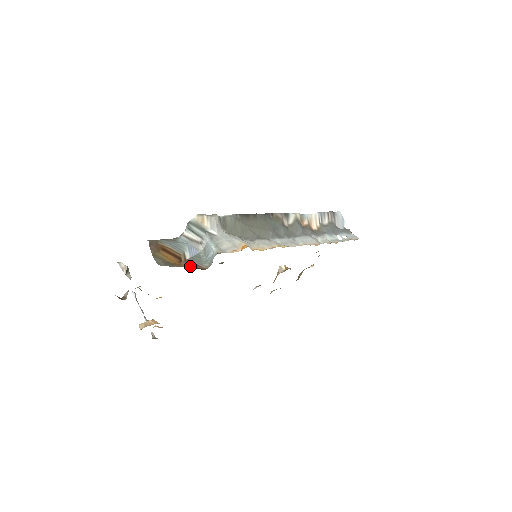
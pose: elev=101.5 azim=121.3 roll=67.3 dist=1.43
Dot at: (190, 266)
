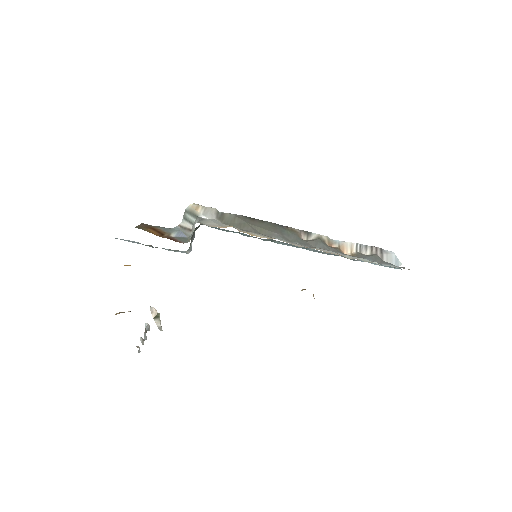
Dot at: (168, 237)
